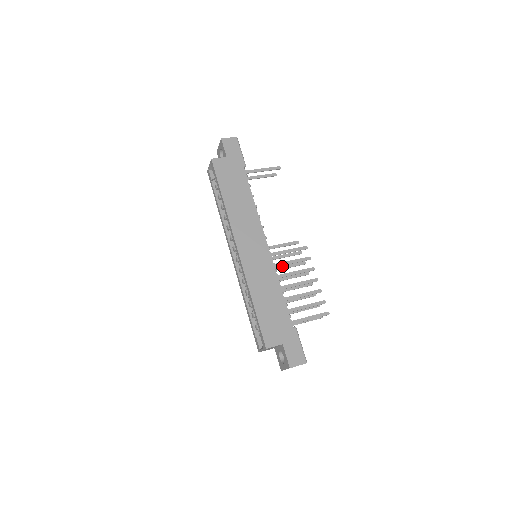
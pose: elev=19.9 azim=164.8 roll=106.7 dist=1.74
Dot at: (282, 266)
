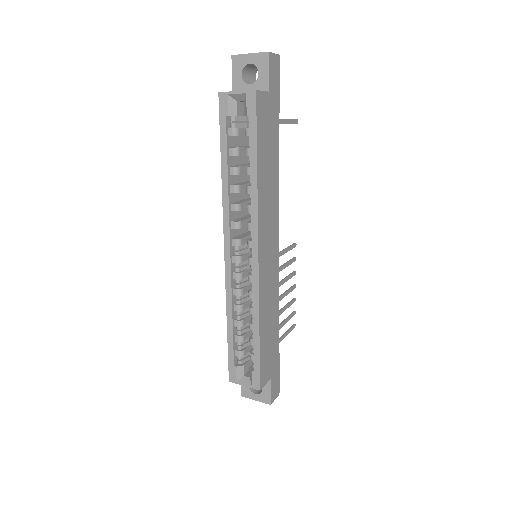
Dot at: occluded
